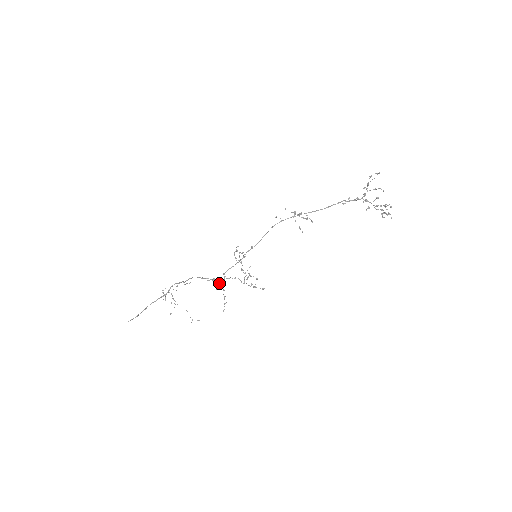
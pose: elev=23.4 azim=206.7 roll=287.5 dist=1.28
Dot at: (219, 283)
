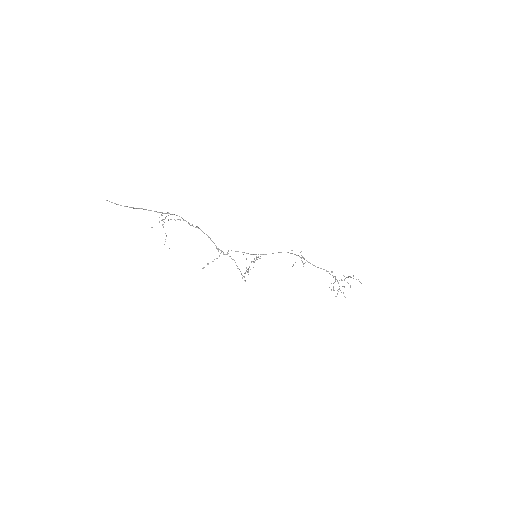
Dot at: (218, 251)
